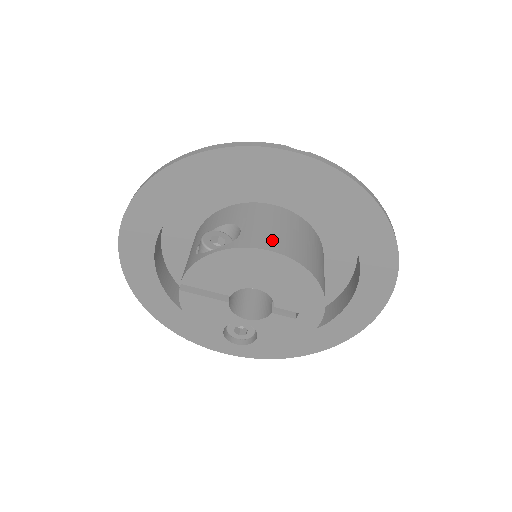
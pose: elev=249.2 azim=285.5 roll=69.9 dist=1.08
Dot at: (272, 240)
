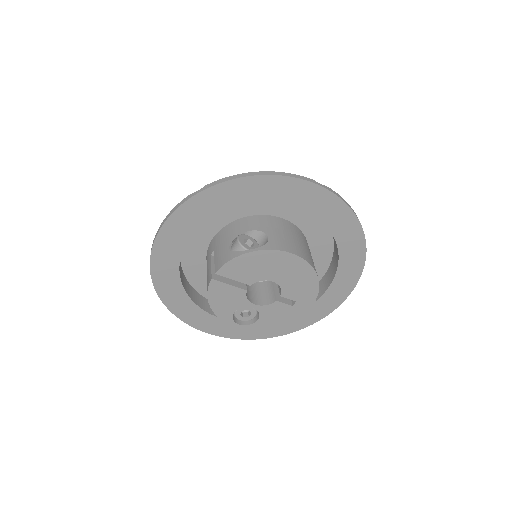
Dot at: (292, 246)
